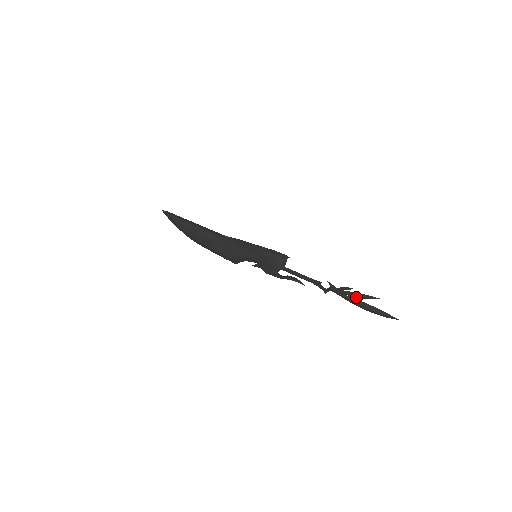
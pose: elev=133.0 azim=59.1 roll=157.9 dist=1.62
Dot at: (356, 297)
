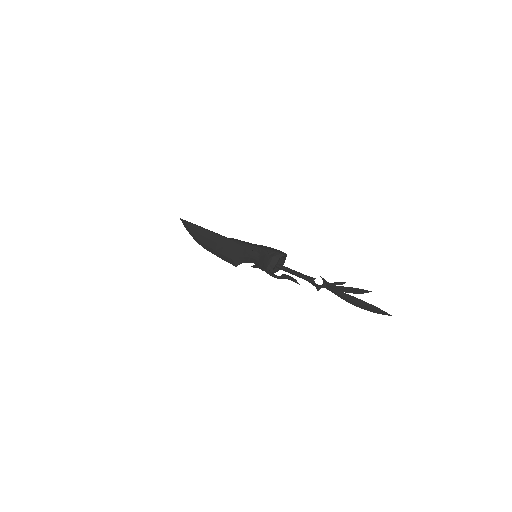
Dot at: (348, 292)
